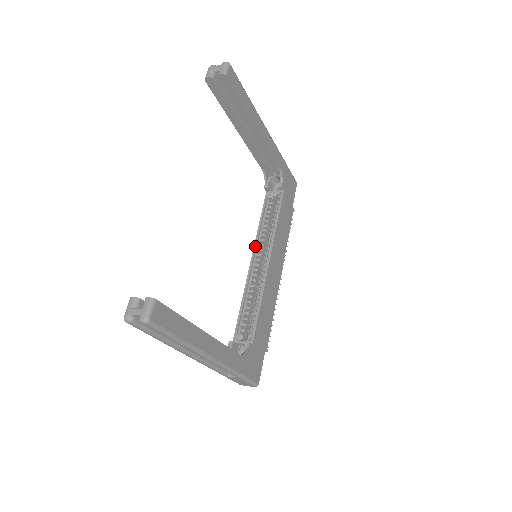
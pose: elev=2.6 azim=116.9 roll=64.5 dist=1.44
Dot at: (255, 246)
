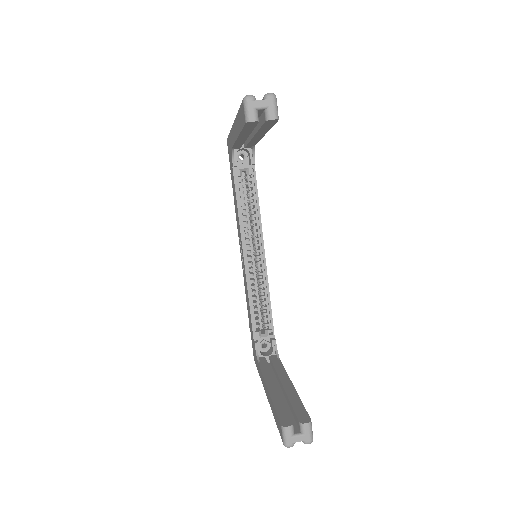
Dot at: (243, 238)
